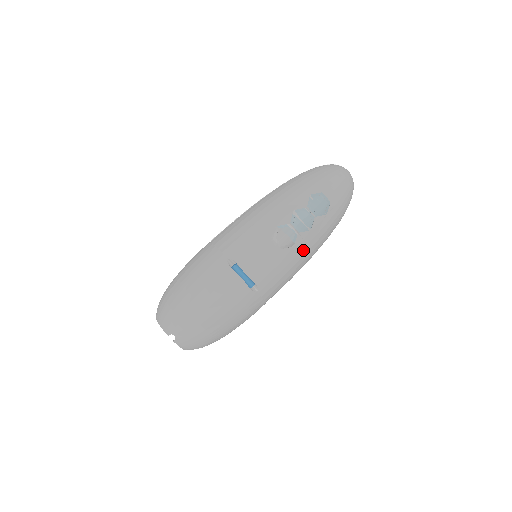
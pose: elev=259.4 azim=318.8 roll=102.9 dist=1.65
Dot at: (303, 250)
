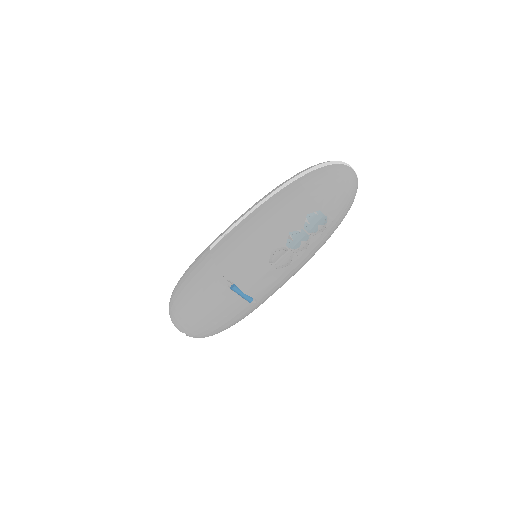
Dot at: (300, 264)
